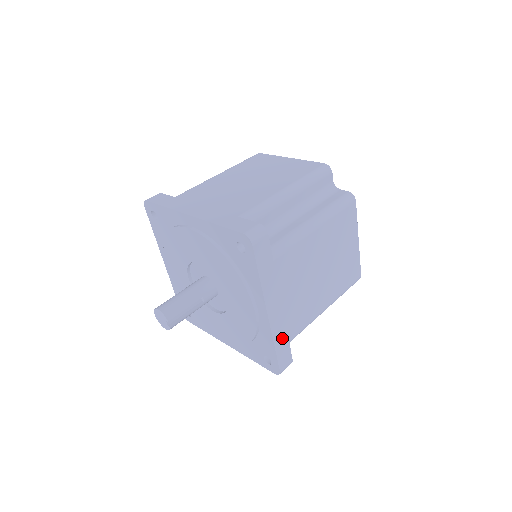
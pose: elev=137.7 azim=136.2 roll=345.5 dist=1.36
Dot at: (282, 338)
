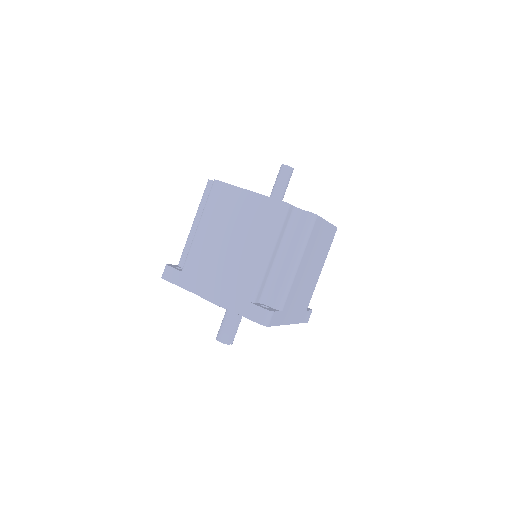
Dot at: (302, 316)
